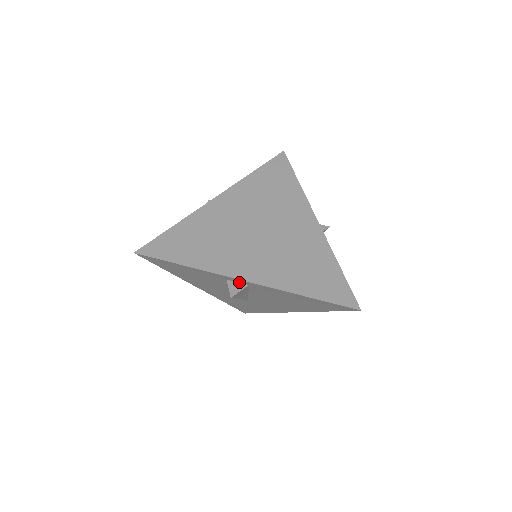
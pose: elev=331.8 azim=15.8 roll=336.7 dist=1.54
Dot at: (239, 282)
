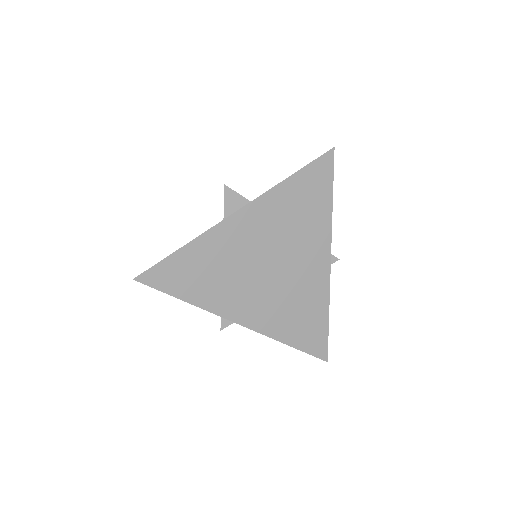
Dot at: occluded
